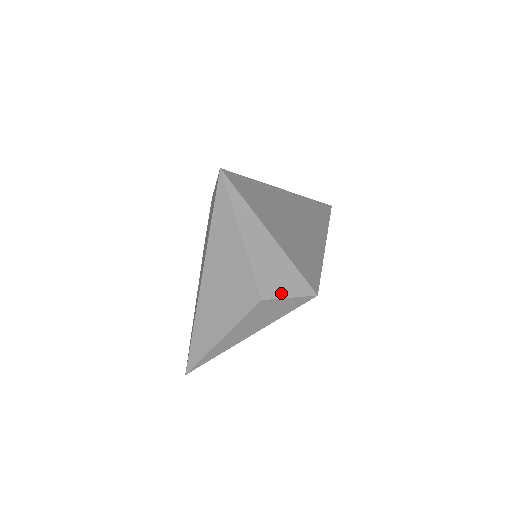
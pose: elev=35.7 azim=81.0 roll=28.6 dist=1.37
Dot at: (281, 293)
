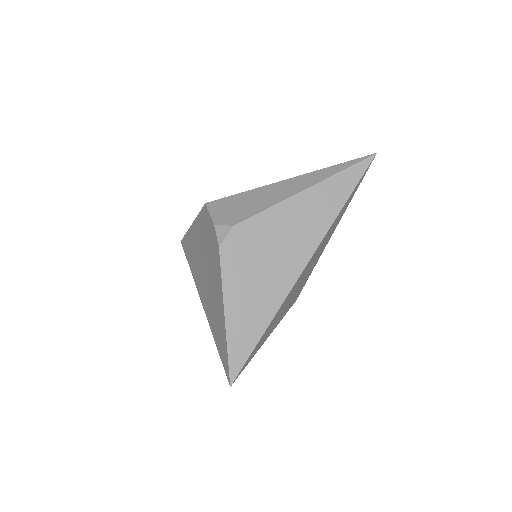
Dot at: occluded
